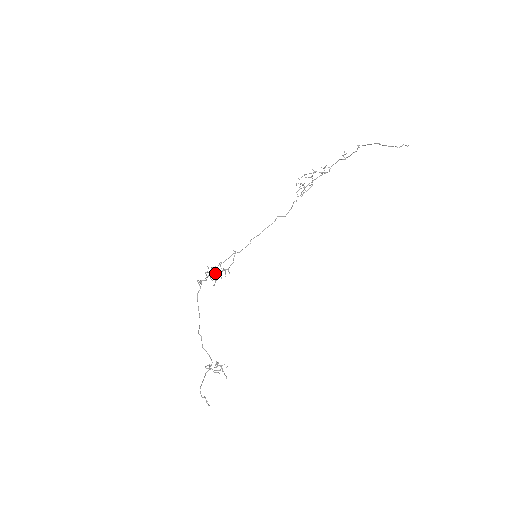
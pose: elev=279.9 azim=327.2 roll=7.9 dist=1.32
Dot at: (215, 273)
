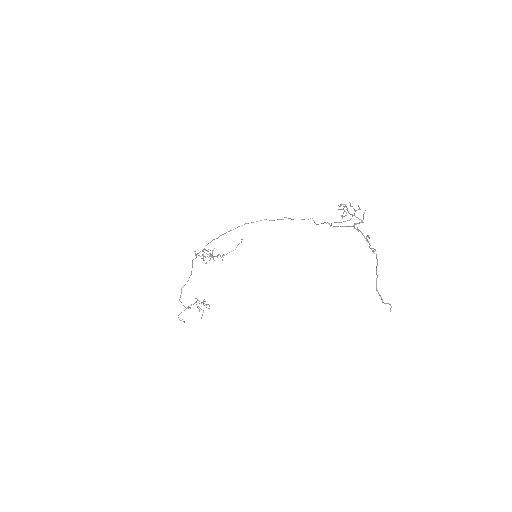
Dot at: (210, 255)
